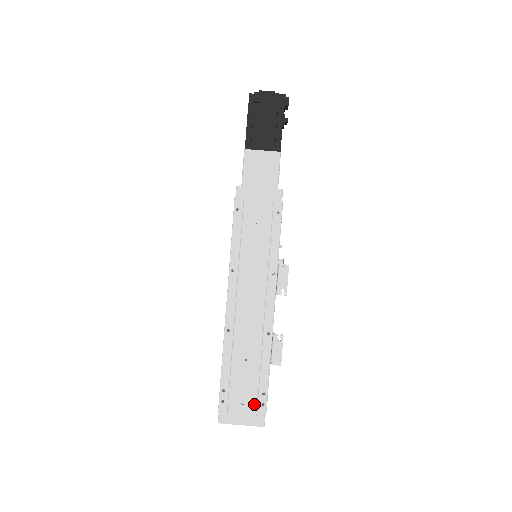
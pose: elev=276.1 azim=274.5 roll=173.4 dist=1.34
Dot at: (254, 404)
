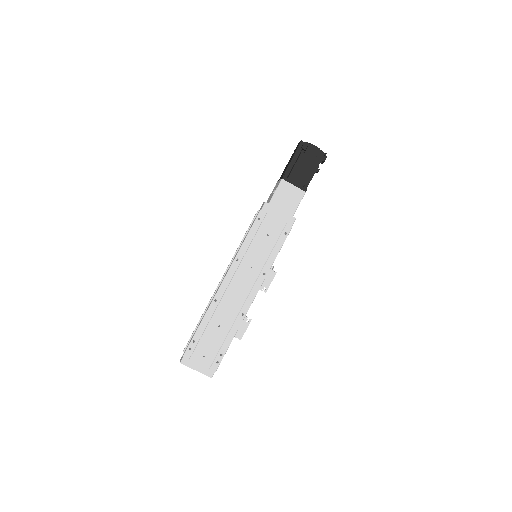
Dot at: (211, 359)
